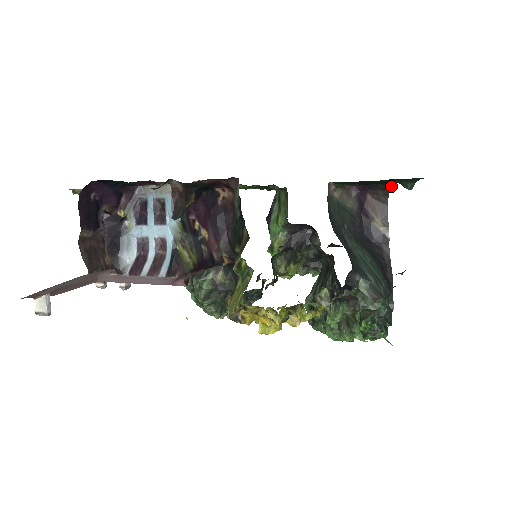
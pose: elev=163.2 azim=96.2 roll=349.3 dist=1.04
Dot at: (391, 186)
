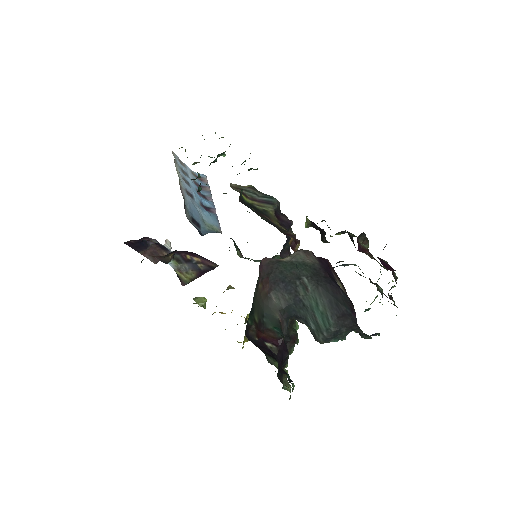
Dot at: occluded
